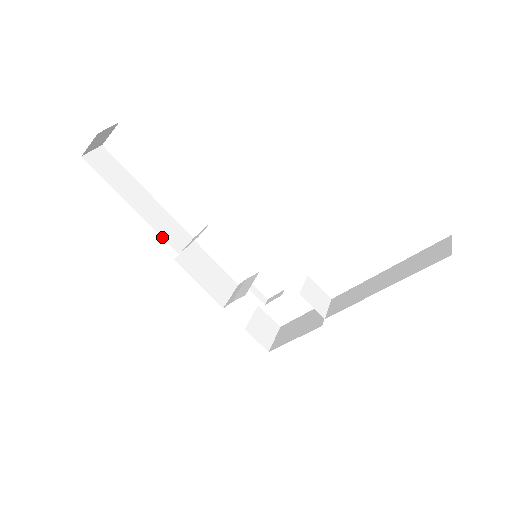
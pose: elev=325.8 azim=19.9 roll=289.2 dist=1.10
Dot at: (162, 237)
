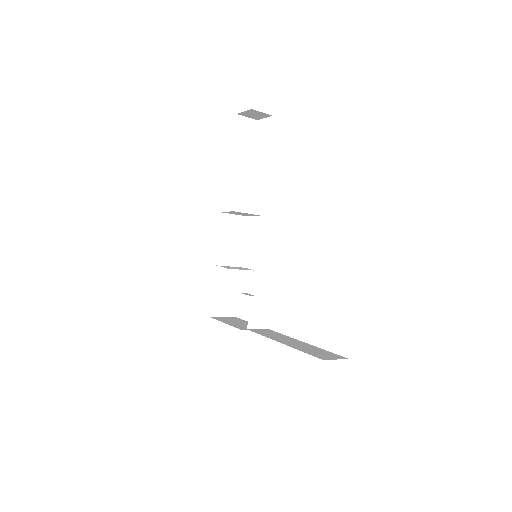
Dot at: (229, 195)
